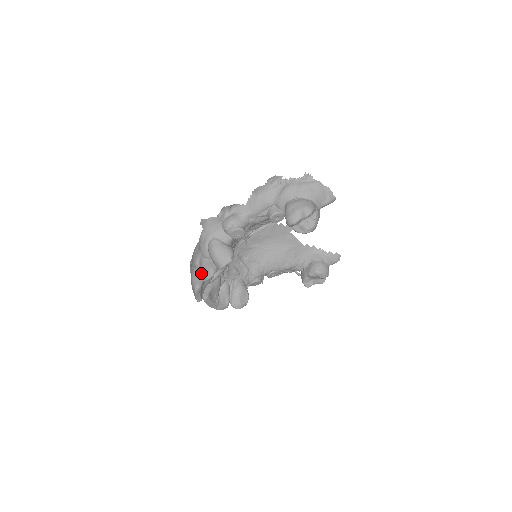
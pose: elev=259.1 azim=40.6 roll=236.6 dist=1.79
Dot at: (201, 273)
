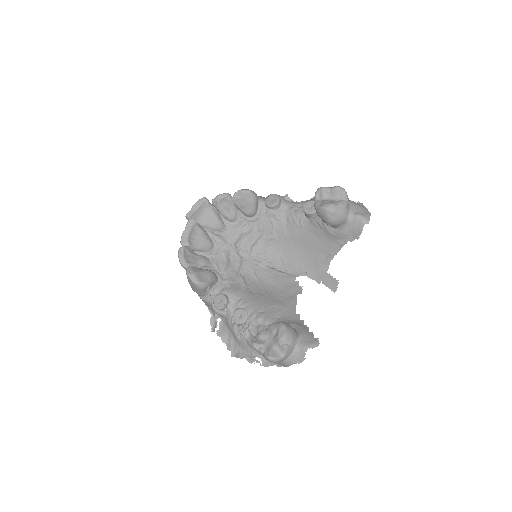
Dot at: occluded
